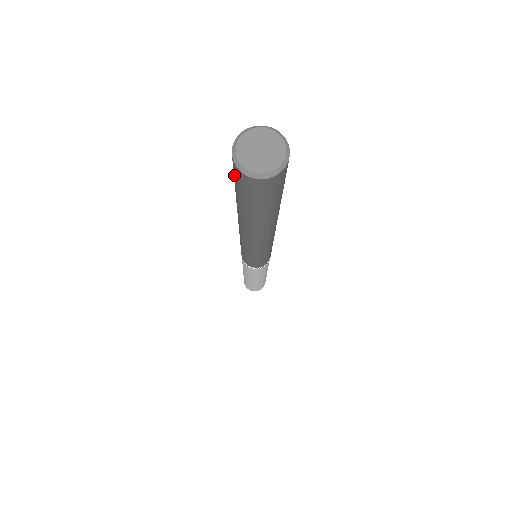
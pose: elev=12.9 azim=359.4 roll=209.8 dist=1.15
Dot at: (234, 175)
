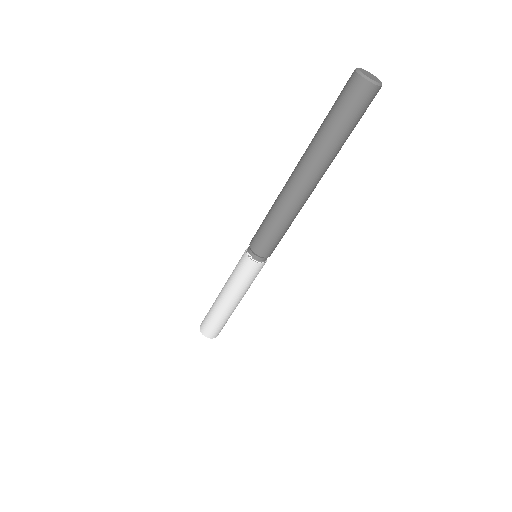
Dot at: (343, 88)
